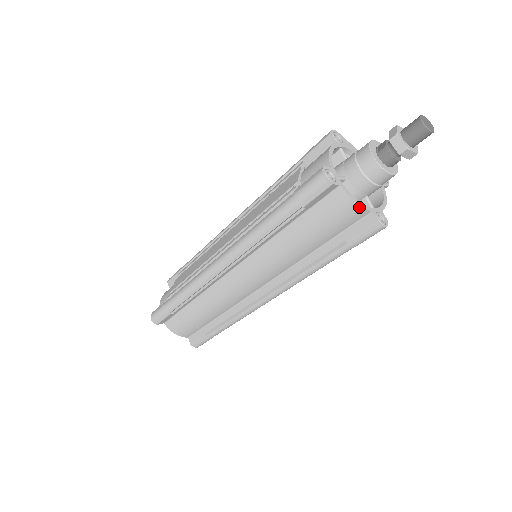
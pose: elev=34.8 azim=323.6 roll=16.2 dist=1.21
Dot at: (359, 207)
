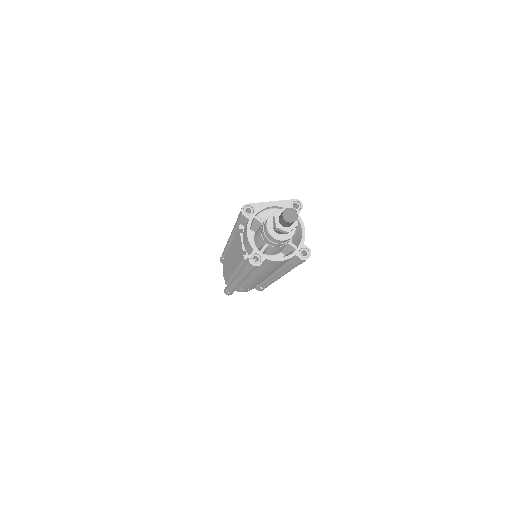
Dot at: (285, 260)
